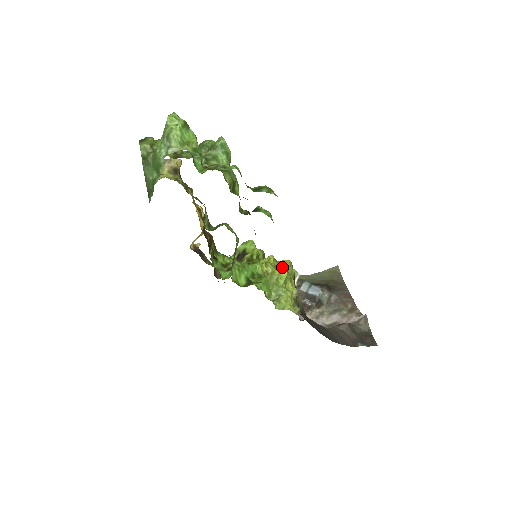
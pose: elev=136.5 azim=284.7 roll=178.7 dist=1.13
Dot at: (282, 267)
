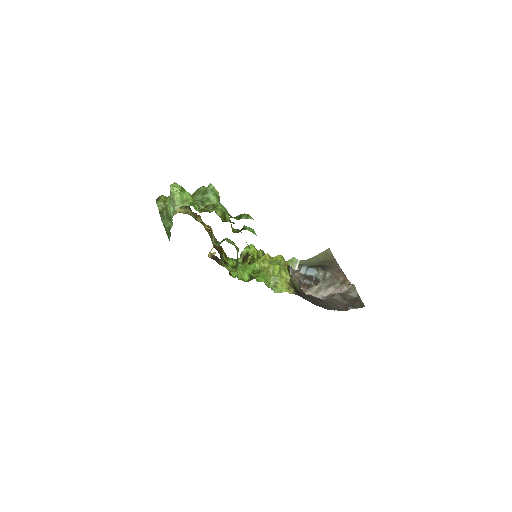
Dot at: (275, 261)
